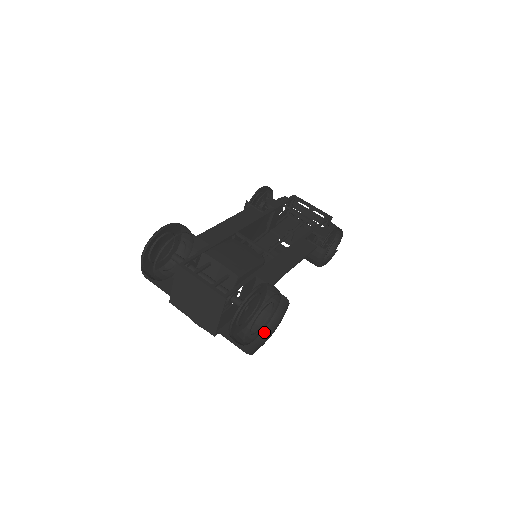
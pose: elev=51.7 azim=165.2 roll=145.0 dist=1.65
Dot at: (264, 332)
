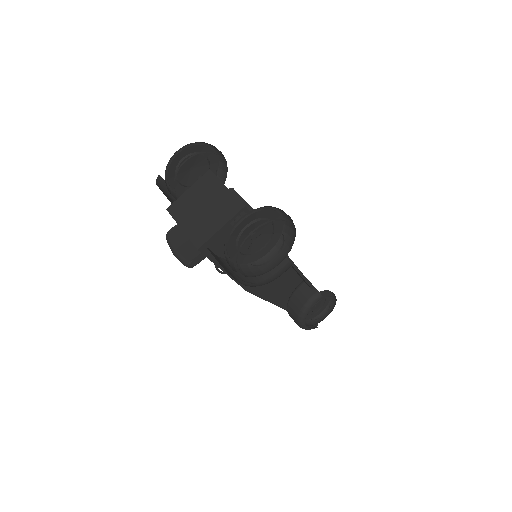
Dot at: (247, 283)
